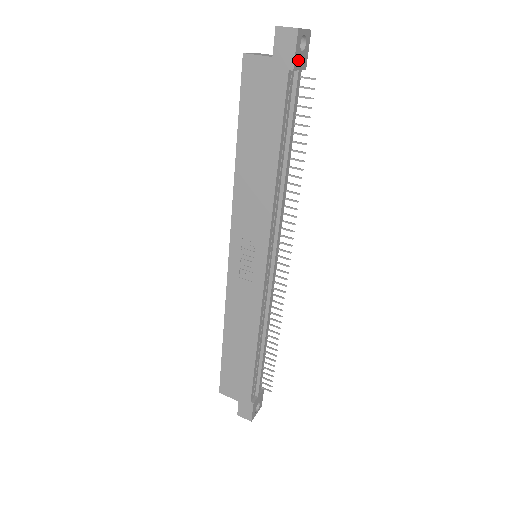
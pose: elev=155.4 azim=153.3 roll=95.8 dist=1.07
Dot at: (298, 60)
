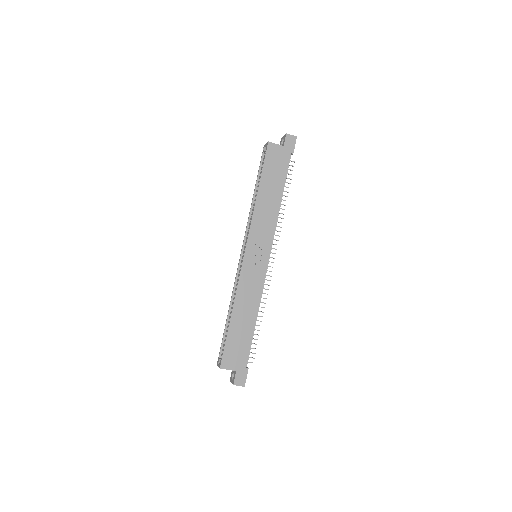
Dot at: occluded
